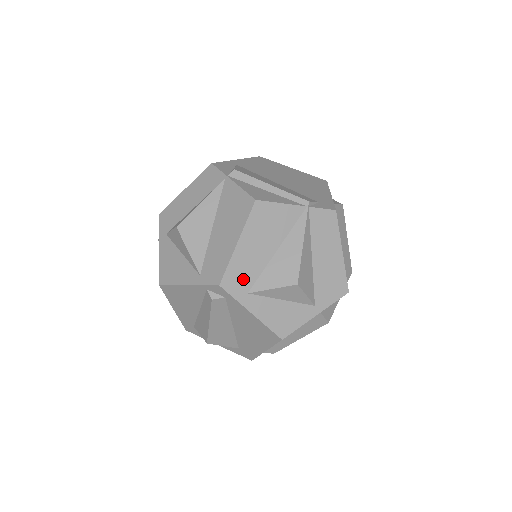
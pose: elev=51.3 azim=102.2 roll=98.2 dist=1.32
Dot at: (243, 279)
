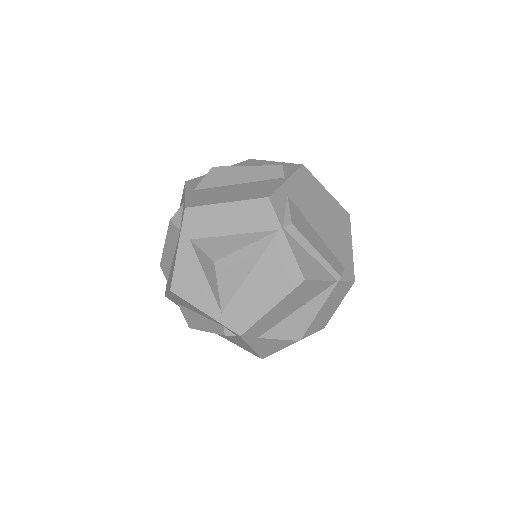
Dot at: (260, 330)
